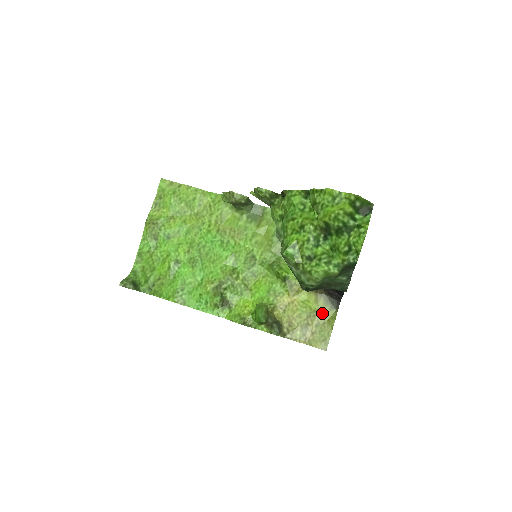
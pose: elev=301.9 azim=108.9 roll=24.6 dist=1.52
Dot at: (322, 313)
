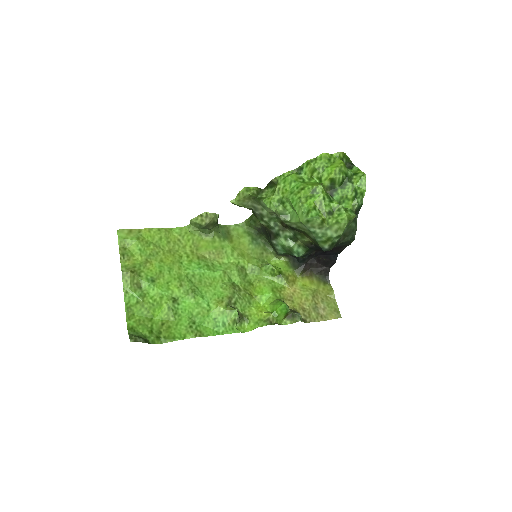
Dot at: (321, 290)
